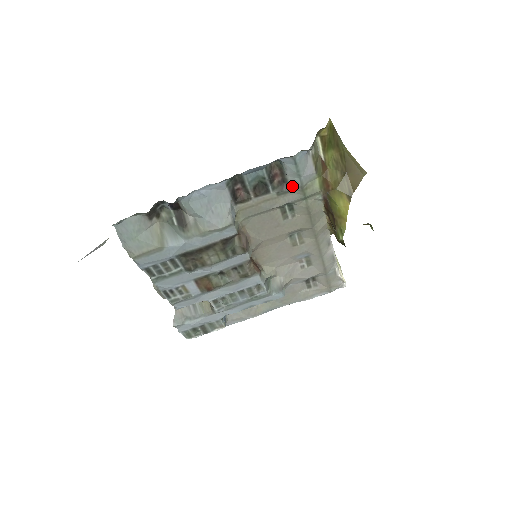
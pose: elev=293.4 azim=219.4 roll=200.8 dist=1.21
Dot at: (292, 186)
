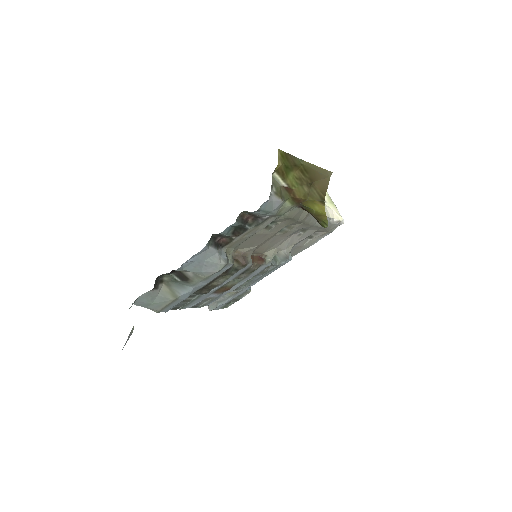
Dot at: (266, 217)
